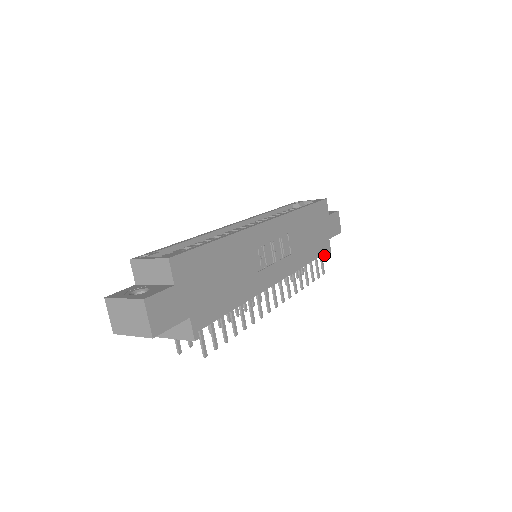
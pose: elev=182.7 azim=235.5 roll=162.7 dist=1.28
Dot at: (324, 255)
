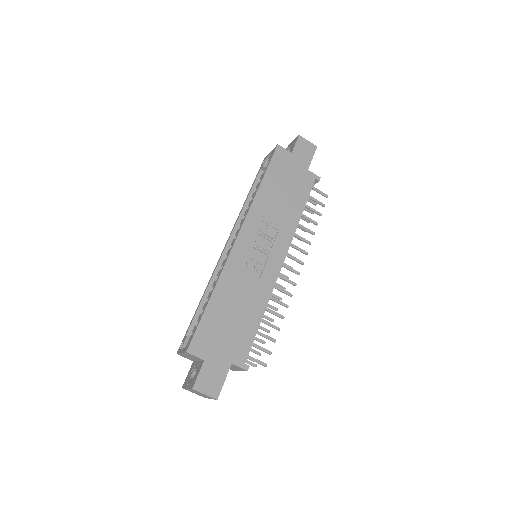
Dot at: occluded
